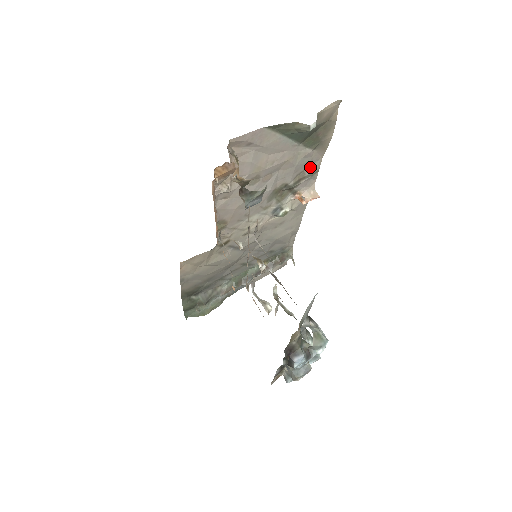
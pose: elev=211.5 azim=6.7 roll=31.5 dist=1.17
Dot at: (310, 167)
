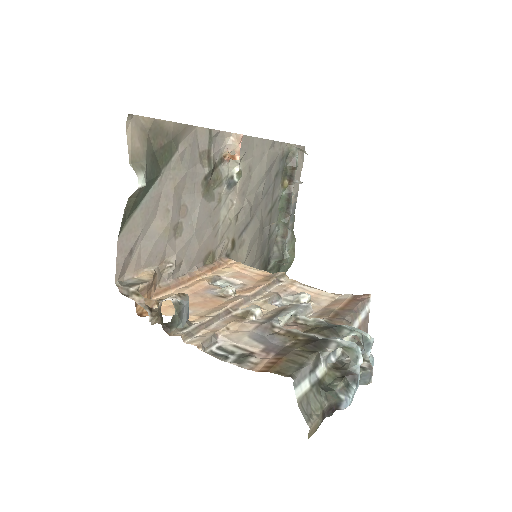
Dot at: (199, 144)
